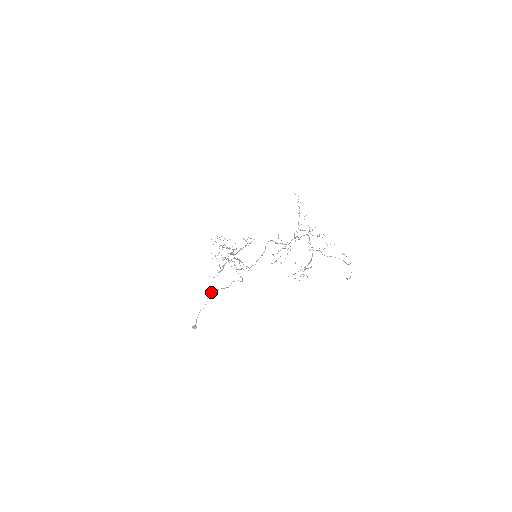
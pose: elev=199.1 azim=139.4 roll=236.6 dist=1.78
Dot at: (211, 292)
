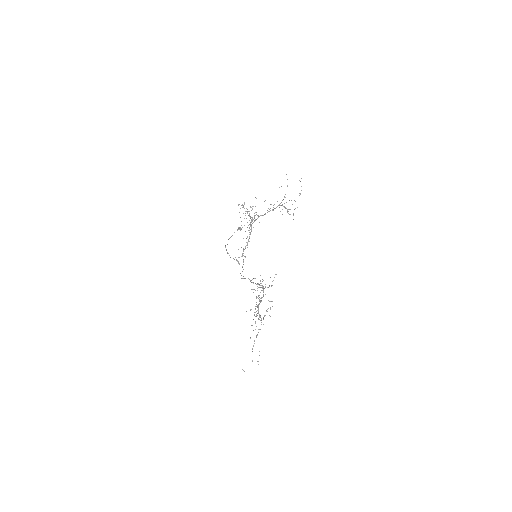
Dot at: (225, 247)
